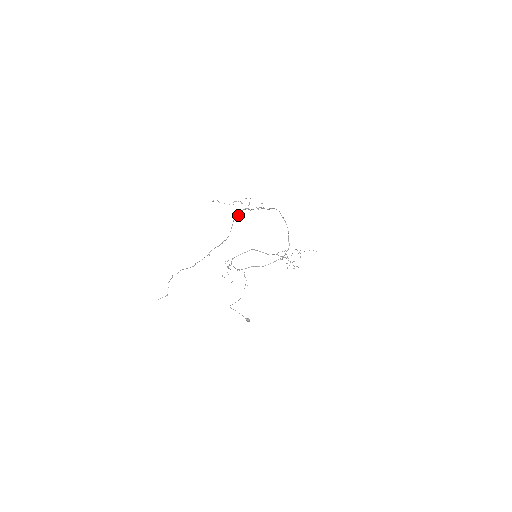
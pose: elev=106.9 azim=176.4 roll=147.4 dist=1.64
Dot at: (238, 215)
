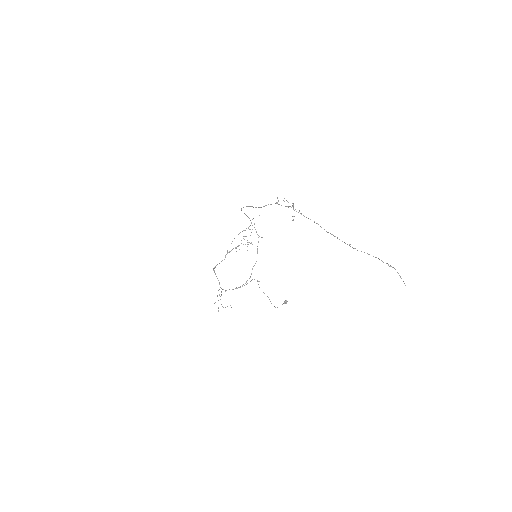
Dot at: (301, 214)
